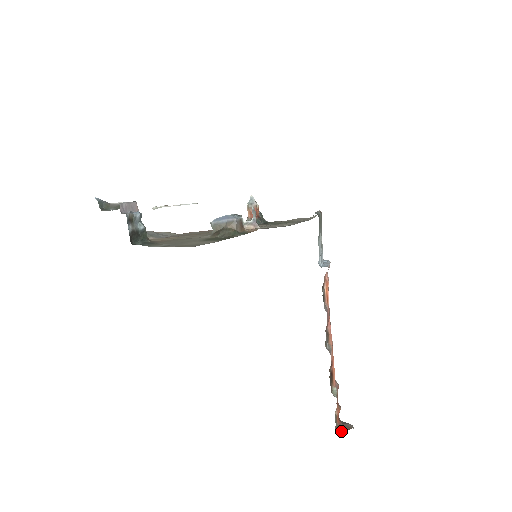
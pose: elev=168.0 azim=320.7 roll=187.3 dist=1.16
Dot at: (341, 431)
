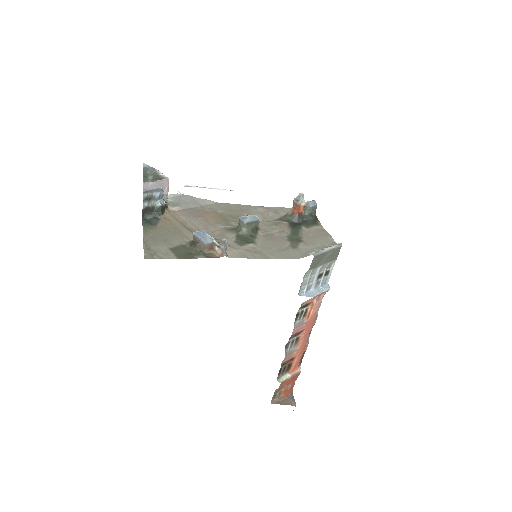
Dot at: (279, 402)
